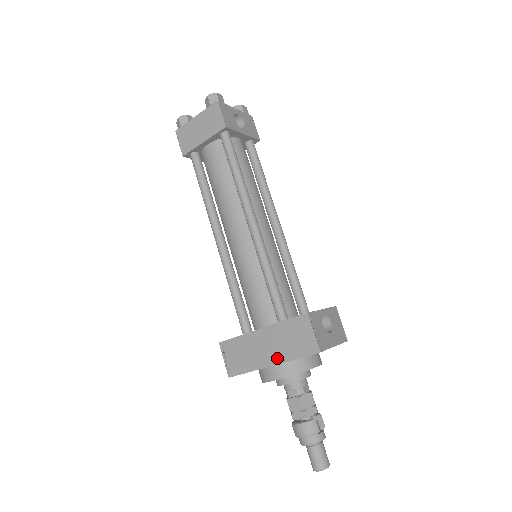
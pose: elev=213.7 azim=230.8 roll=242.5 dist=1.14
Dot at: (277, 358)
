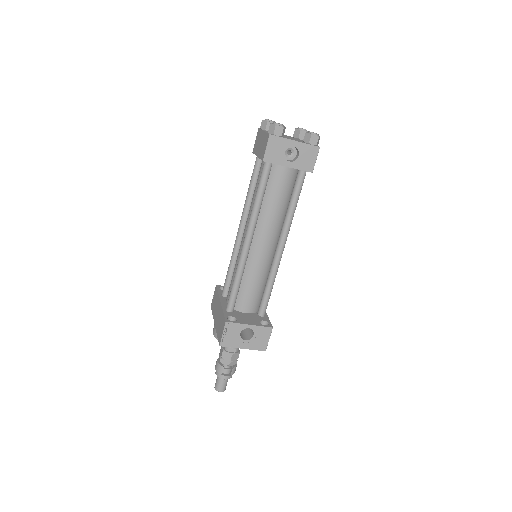
Dot at: (216, 325)
